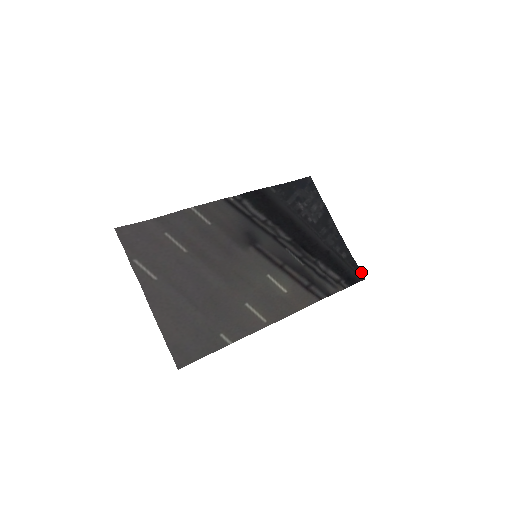
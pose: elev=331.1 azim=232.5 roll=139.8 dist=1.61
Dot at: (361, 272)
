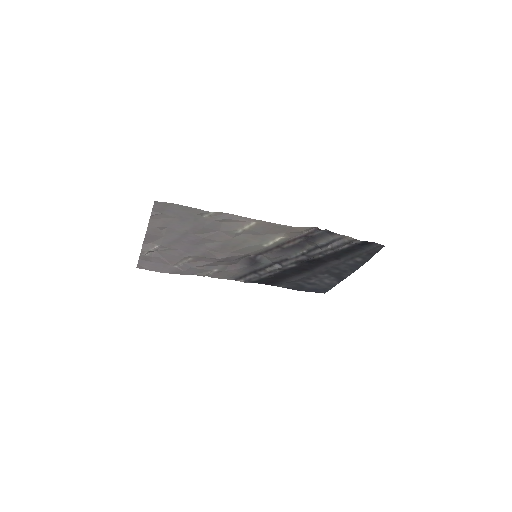
Dot at: occluded
